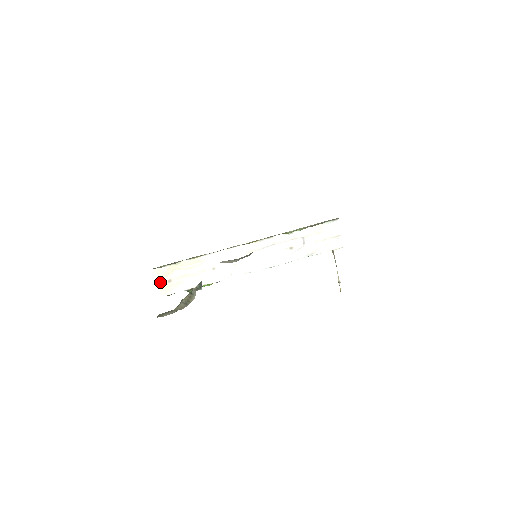
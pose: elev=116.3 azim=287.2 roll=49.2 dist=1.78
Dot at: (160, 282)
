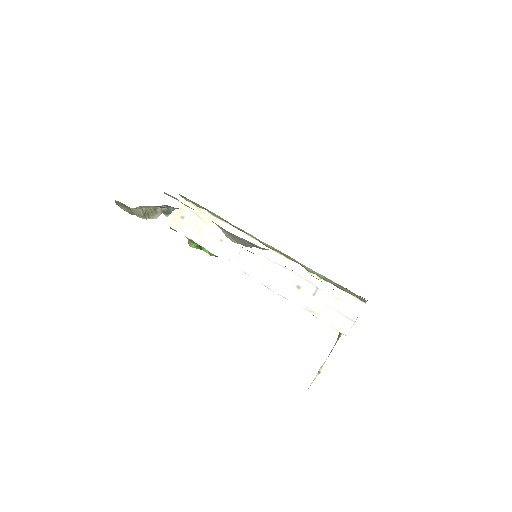
Dot at: (176, 212)
